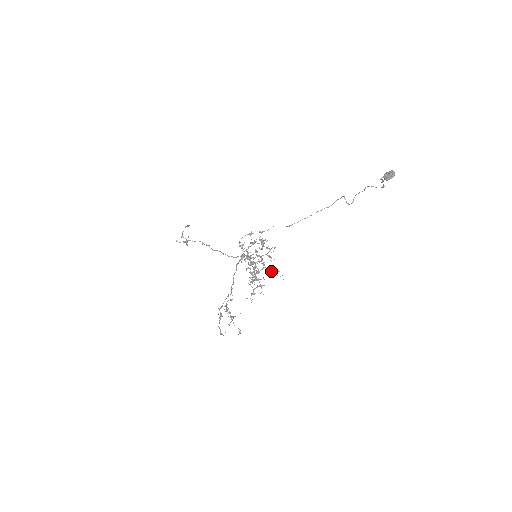
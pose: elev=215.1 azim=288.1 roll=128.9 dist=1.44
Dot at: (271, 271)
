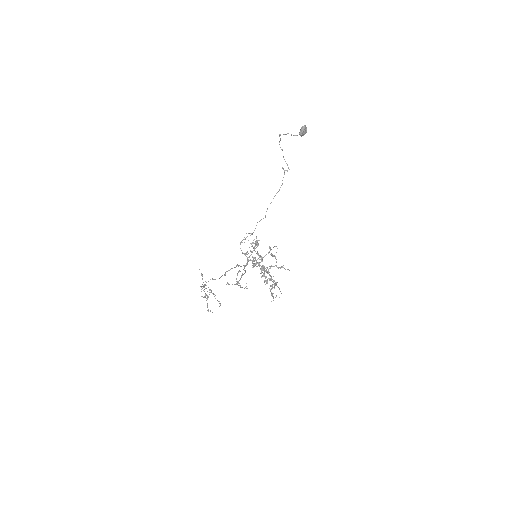
Dot at: occluded
